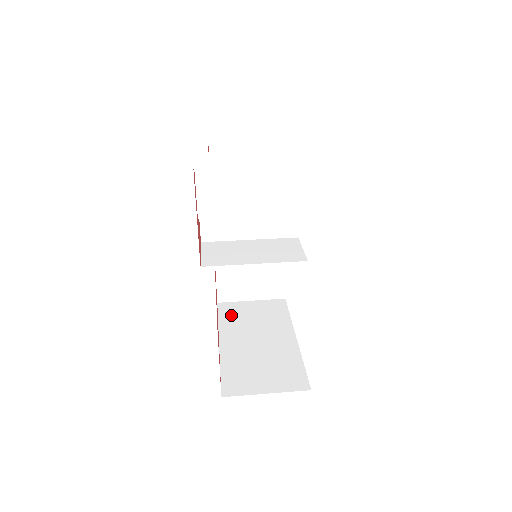
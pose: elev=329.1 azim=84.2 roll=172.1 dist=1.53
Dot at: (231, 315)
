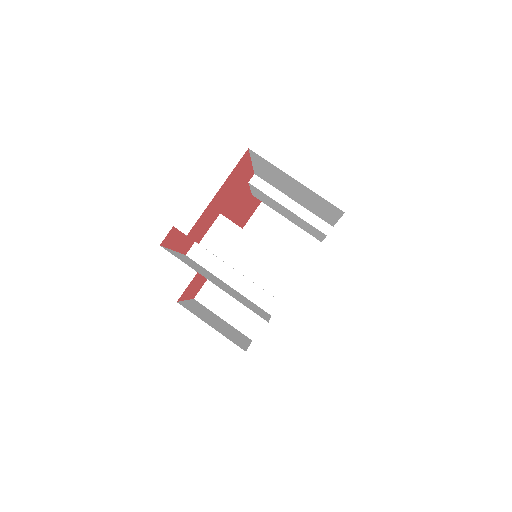
Dot at: (266, 218)
